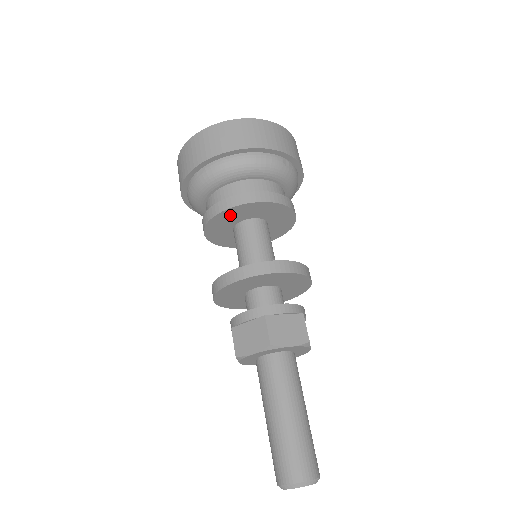
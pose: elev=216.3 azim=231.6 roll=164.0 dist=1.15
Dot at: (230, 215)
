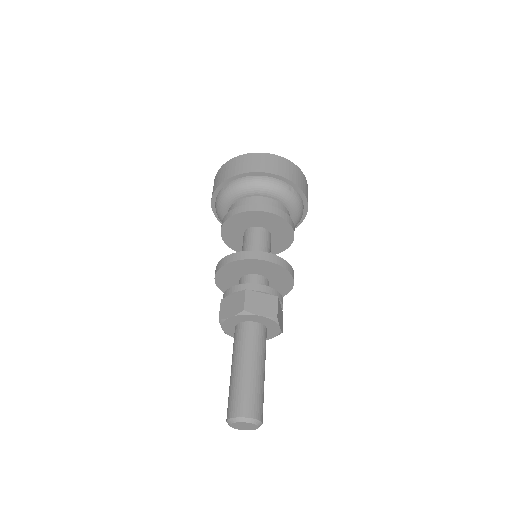
Dot at: (240, 220)
